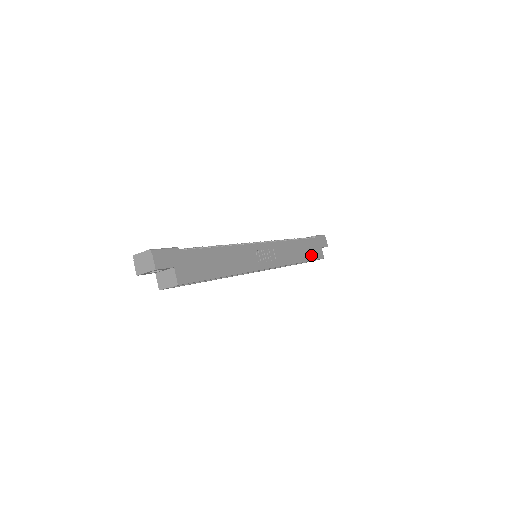
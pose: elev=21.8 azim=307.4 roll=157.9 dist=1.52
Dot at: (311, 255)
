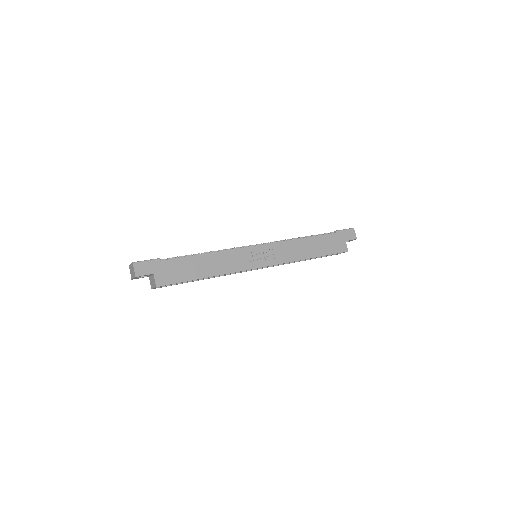
Dot at: (327, 250)
